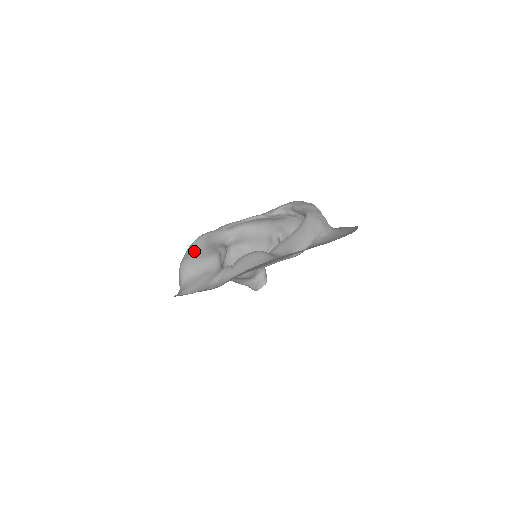
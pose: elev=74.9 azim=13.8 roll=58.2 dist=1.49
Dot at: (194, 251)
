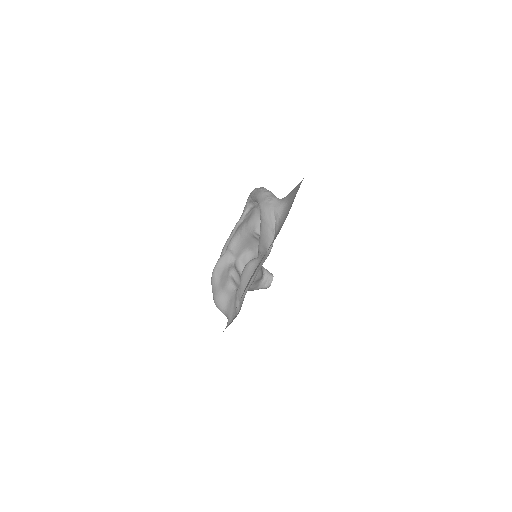
Dot at: (215, 288)
